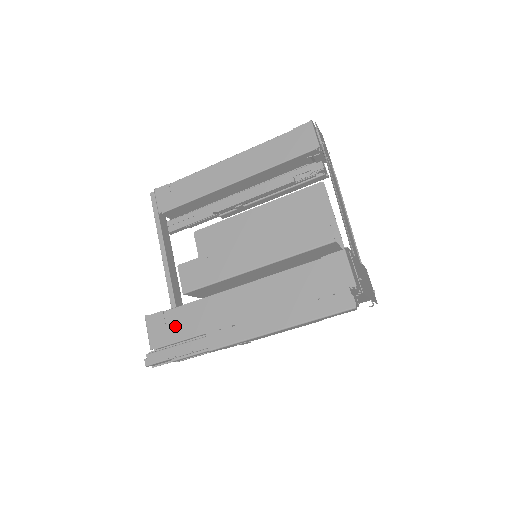
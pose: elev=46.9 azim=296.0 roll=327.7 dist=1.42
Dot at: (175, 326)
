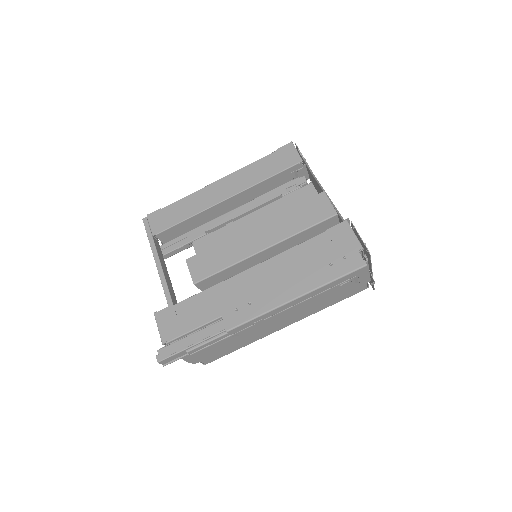
Dot at: (188, 316)
